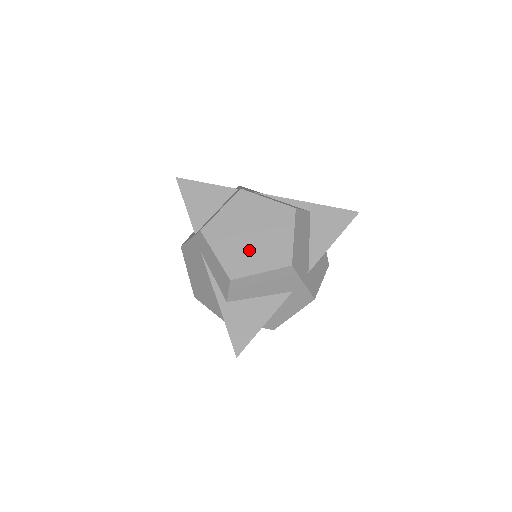
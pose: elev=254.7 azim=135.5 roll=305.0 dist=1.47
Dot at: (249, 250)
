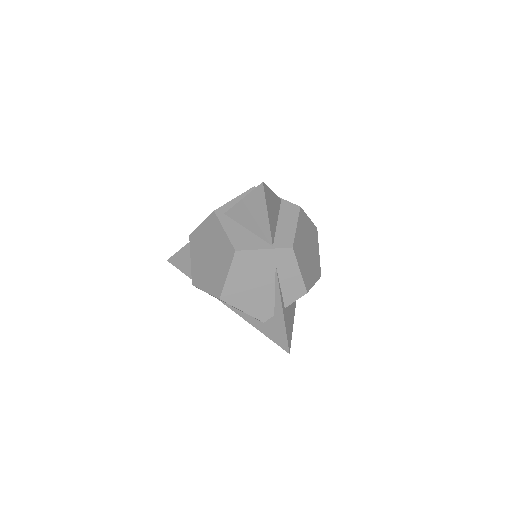
Dot at: (310, 265)
